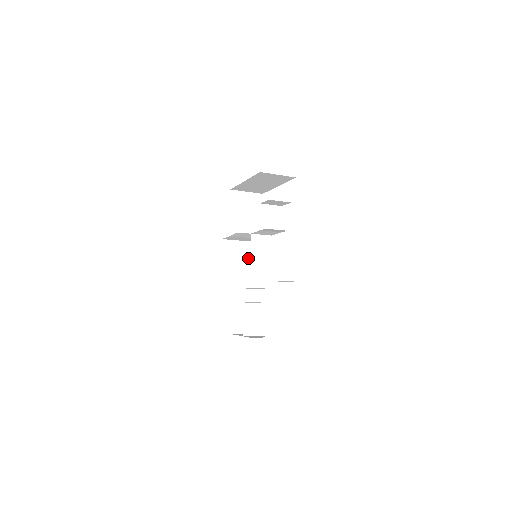
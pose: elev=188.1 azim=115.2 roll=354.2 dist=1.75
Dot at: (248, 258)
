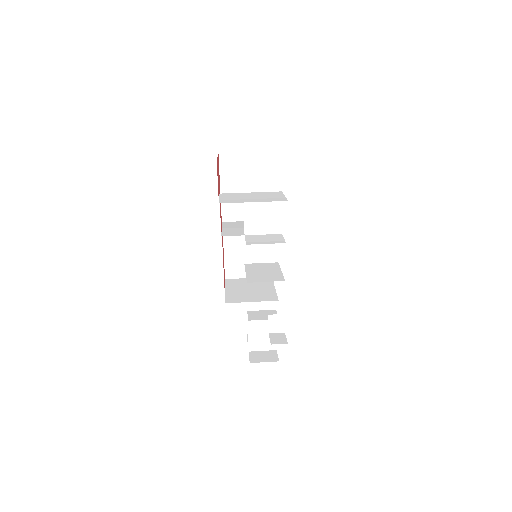
Dot at: occluded
